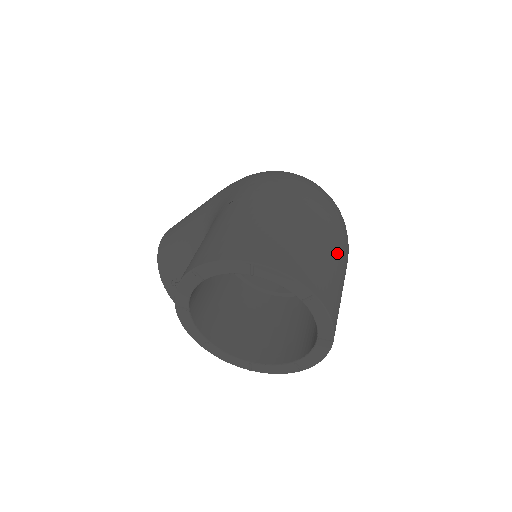
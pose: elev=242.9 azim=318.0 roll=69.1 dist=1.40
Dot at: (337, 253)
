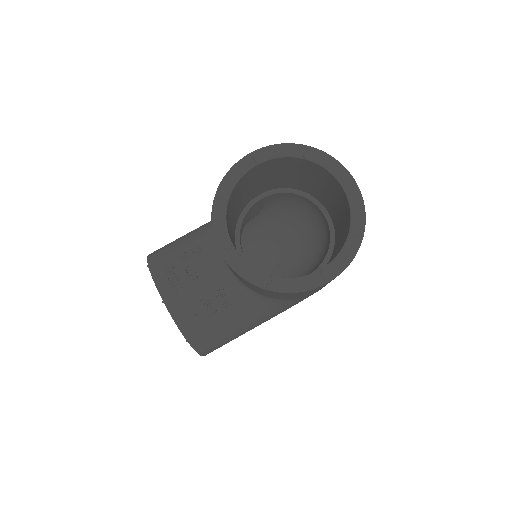
Dot at: occluded
